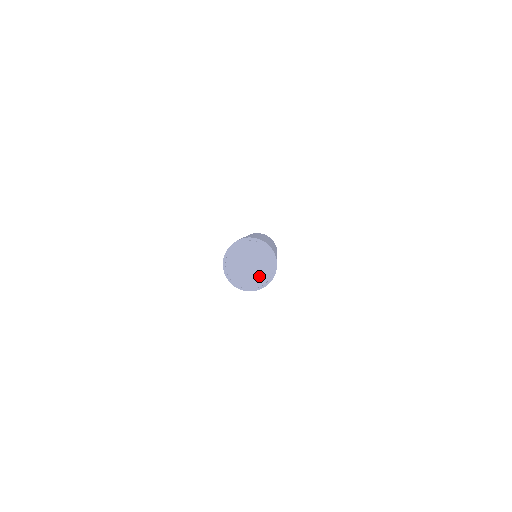
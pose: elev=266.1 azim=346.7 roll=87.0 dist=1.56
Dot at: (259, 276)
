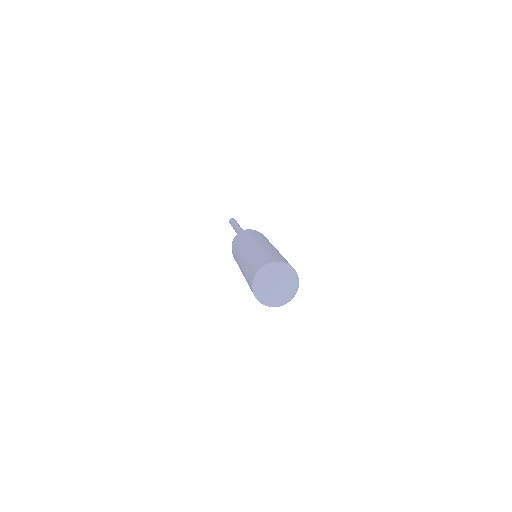
Dot at: (289, 286)
